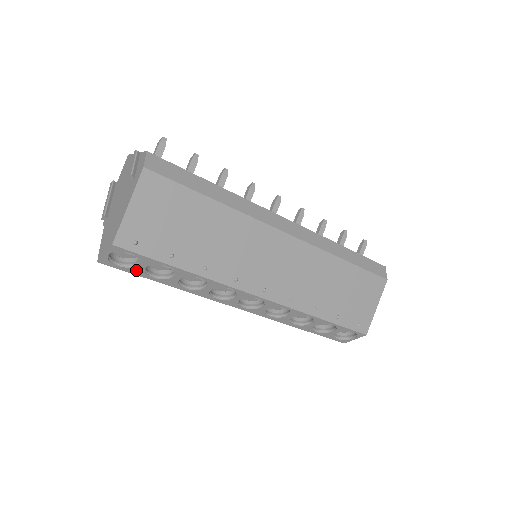
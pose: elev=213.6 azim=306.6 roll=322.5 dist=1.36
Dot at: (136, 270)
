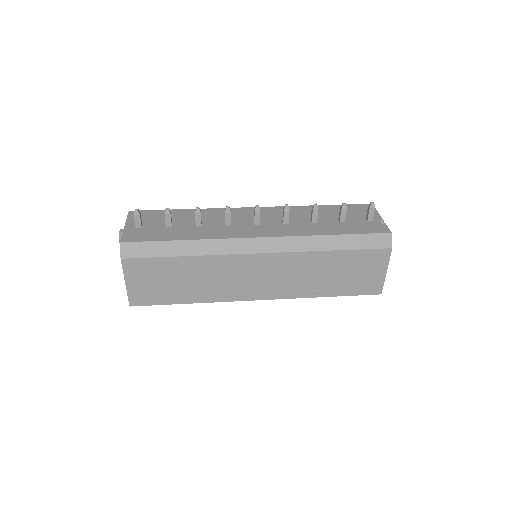
Dot at: occluded
